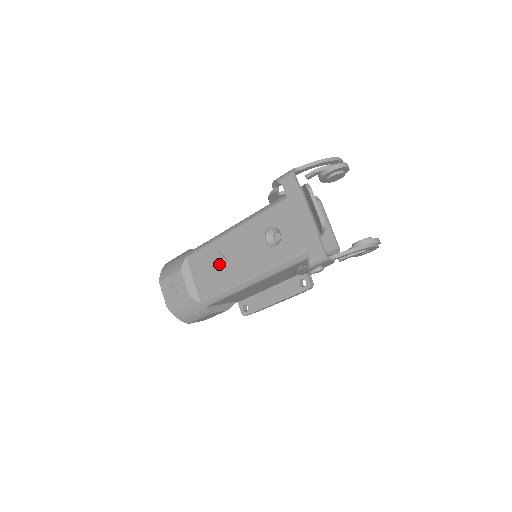
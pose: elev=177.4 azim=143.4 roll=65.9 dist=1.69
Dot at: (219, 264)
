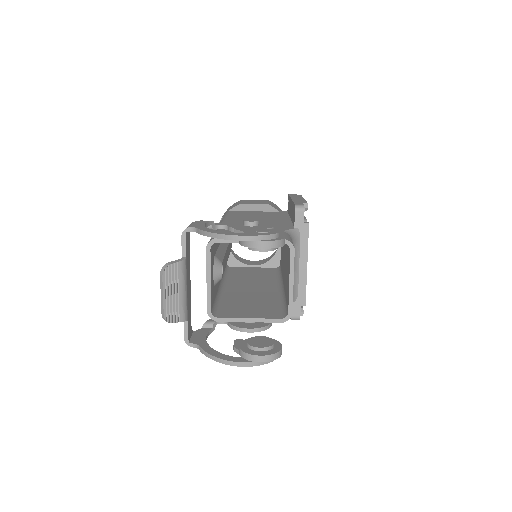
Dot at: occluded
